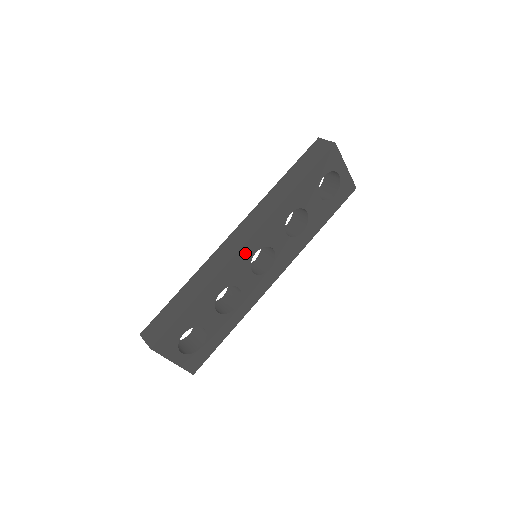
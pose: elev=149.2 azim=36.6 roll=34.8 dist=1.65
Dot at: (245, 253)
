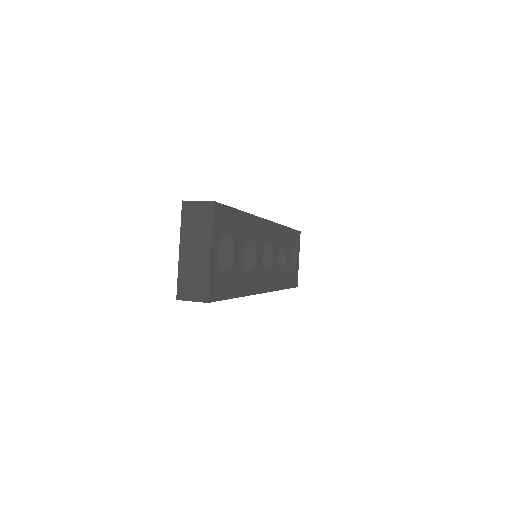
Dot at: (266, 229)
